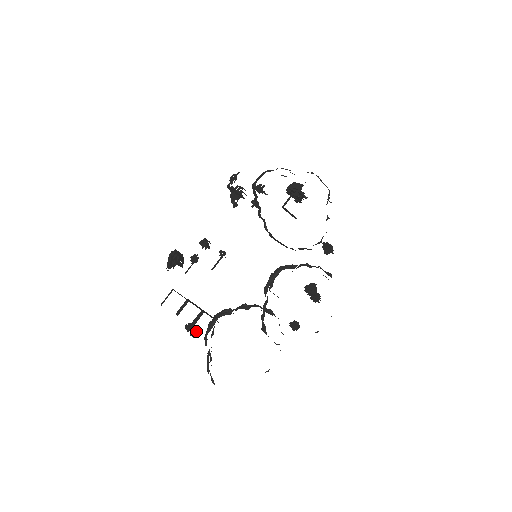
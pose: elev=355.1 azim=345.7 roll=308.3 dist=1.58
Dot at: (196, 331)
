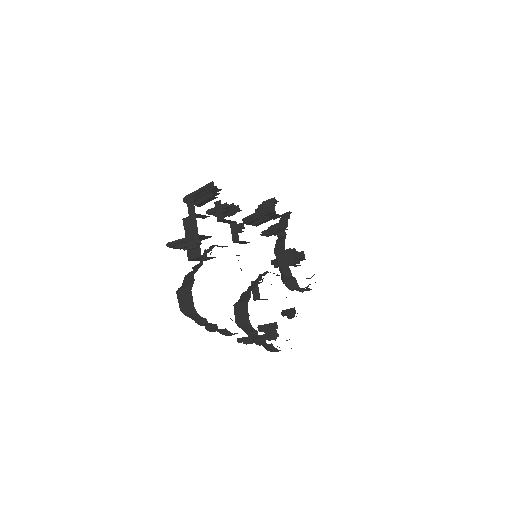
Dot at: occluded
